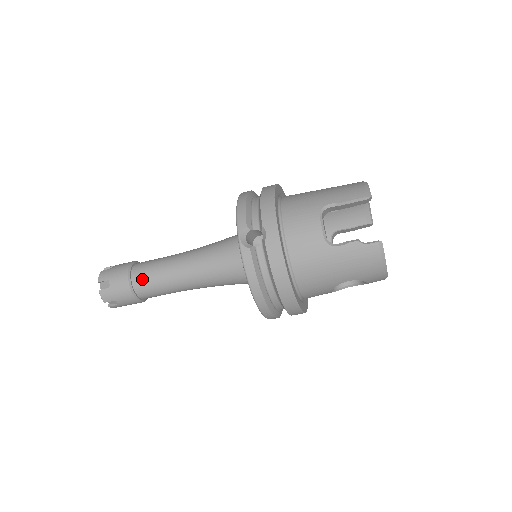
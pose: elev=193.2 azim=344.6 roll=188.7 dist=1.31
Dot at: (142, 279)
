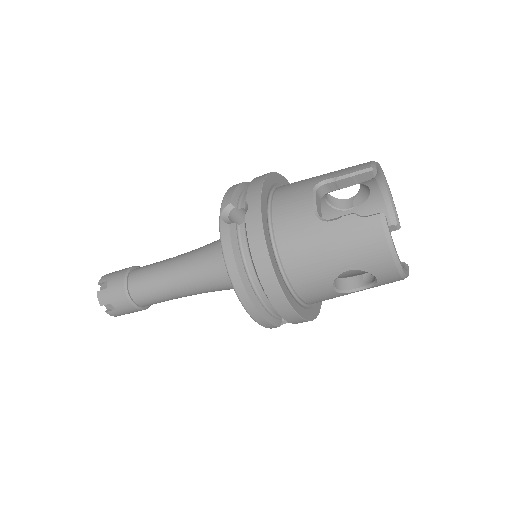
Dot at: (137, 279)
